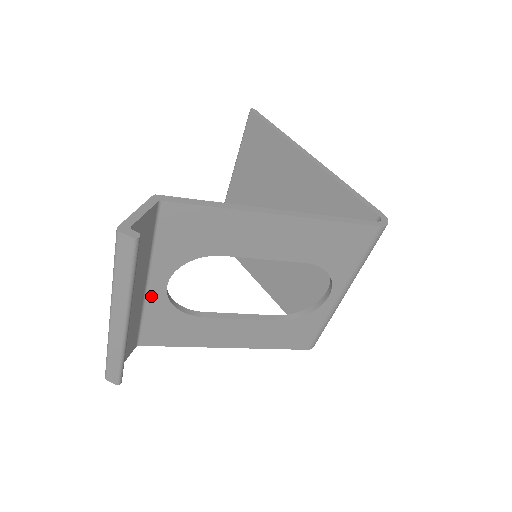
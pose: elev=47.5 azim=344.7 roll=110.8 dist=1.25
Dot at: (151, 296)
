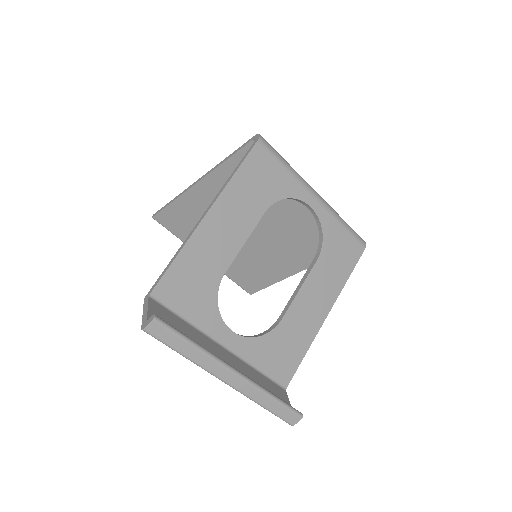
Dot at: (237, 350)
